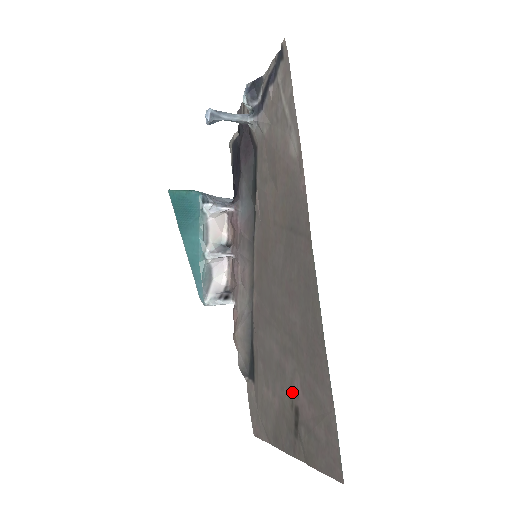
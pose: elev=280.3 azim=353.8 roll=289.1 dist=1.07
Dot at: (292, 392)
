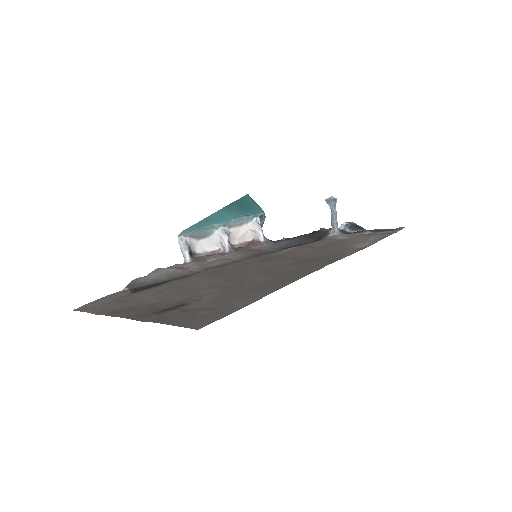
Dot at: (192, 299)
